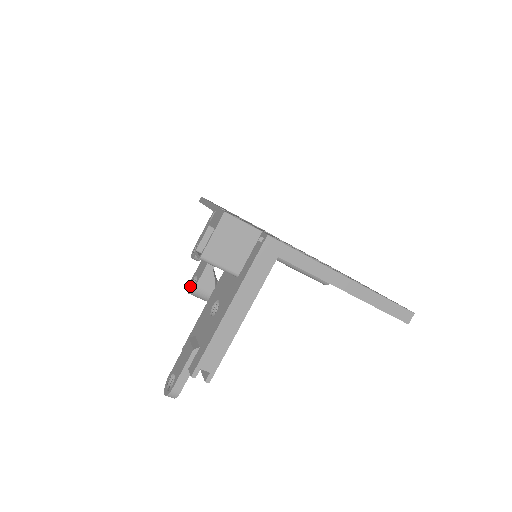
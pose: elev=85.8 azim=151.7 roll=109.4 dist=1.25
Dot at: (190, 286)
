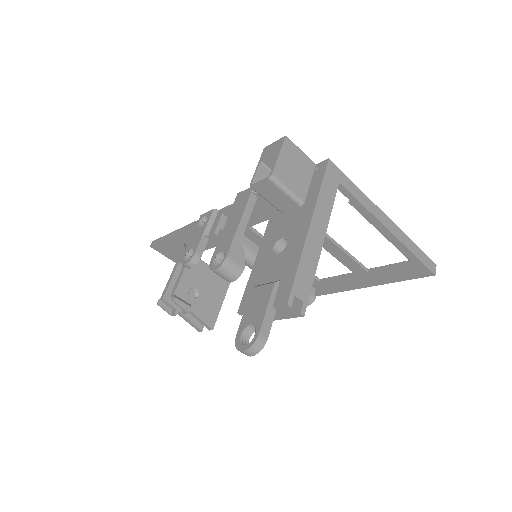
Dot at: (213, 266)
